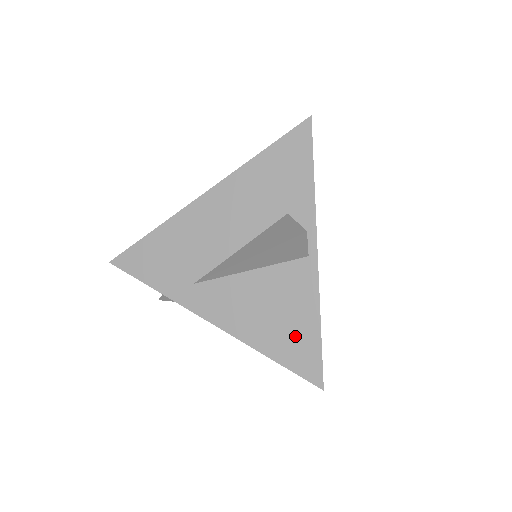
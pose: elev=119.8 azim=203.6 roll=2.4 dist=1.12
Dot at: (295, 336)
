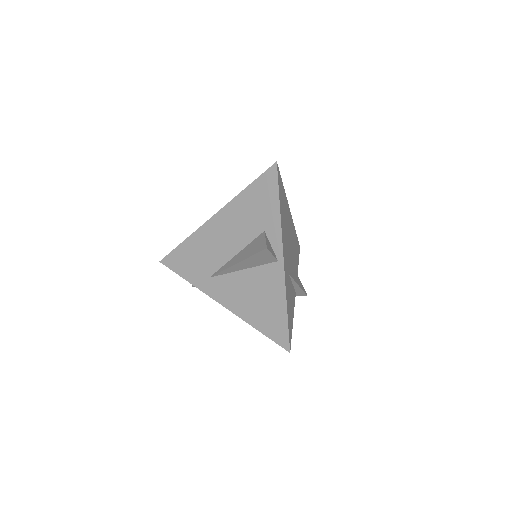
Dot at: (271, 315)
